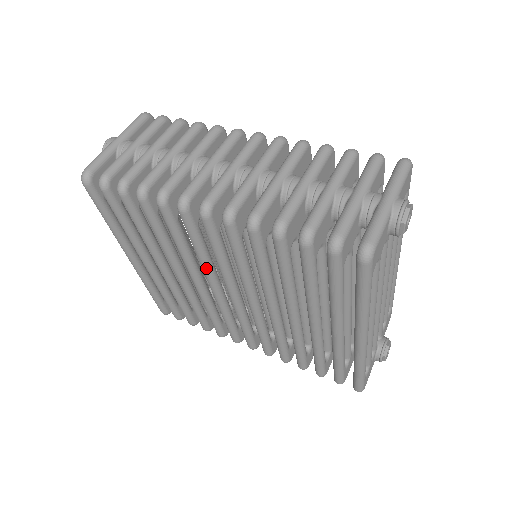
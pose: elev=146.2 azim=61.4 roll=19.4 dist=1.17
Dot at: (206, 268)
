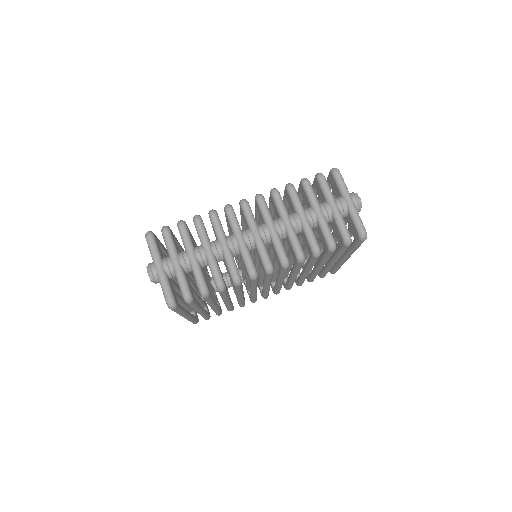
Dot at: (256, 288)
